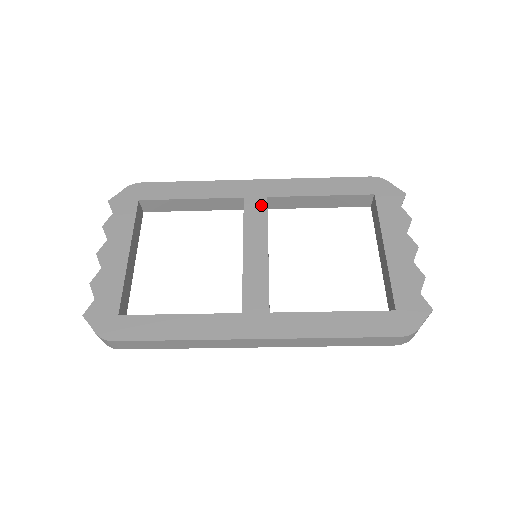
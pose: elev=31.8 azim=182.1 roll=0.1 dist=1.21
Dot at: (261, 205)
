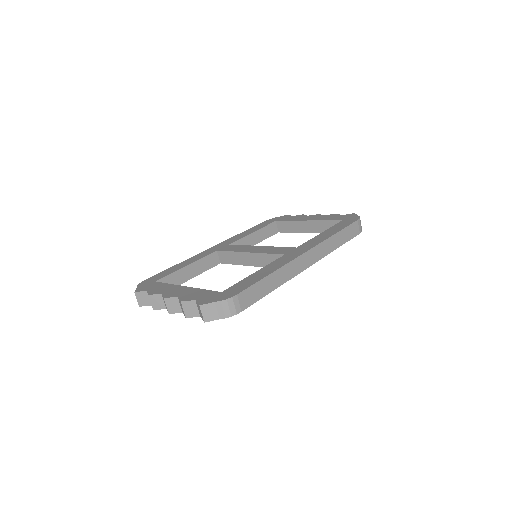
Dot at: (230, 246)
